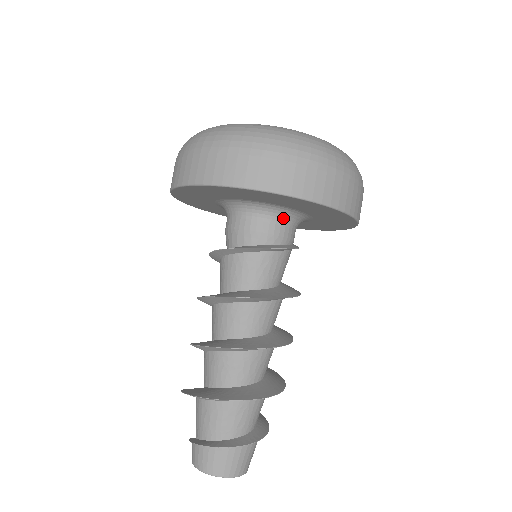
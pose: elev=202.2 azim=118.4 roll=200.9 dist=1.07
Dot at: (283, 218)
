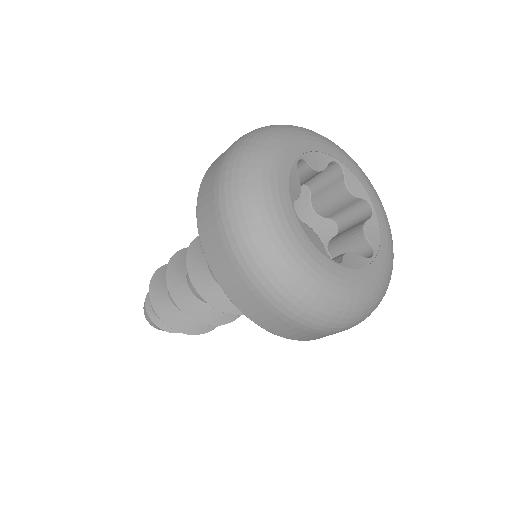
Dot at: occluded
